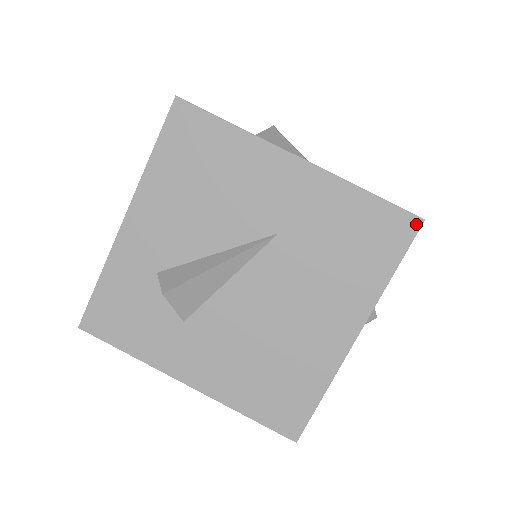
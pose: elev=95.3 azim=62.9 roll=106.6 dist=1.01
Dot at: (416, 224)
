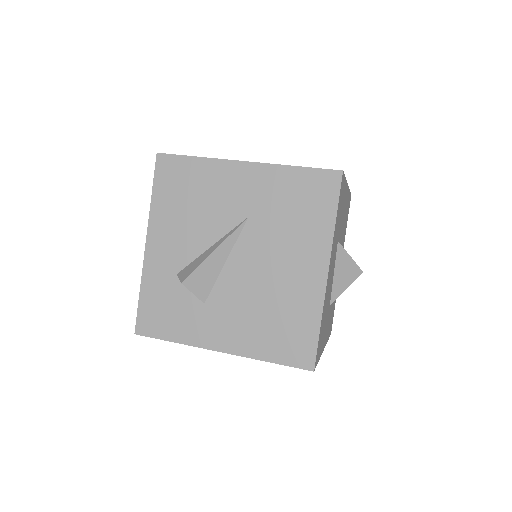
Dot at: (338, 176)
